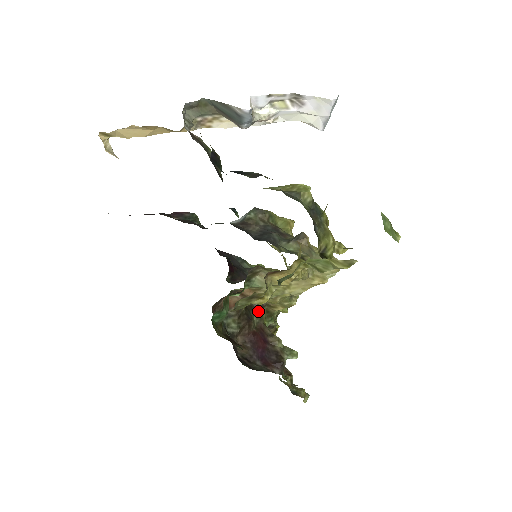
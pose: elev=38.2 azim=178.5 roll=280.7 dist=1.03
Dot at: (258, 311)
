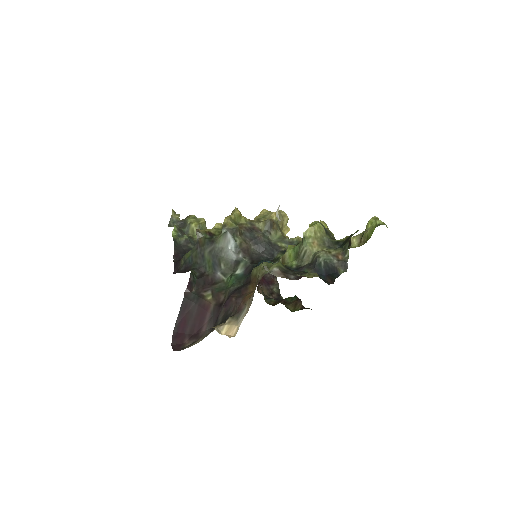
Dot at: occluded
